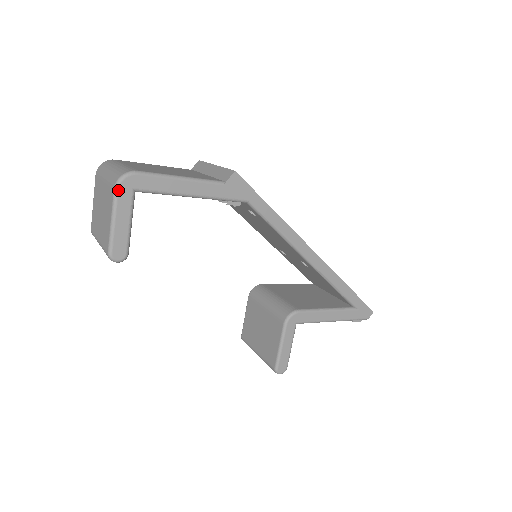
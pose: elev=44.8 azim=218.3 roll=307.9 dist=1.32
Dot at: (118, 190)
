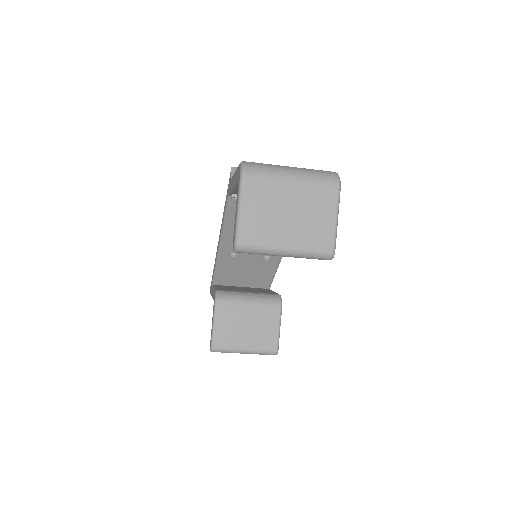
Dot at: (340, 189)
